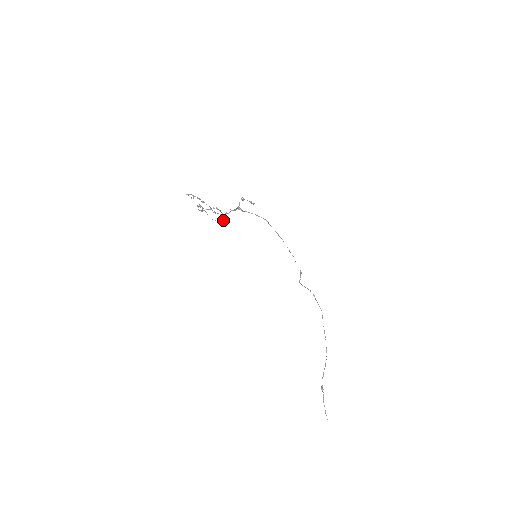
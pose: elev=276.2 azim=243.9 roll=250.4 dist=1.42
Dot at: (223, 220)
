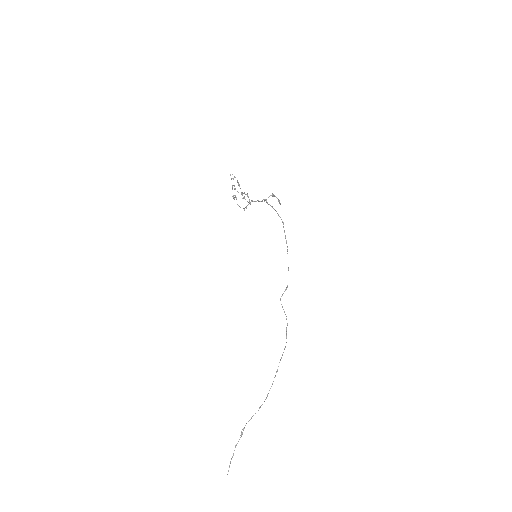
Dot at: occluded
